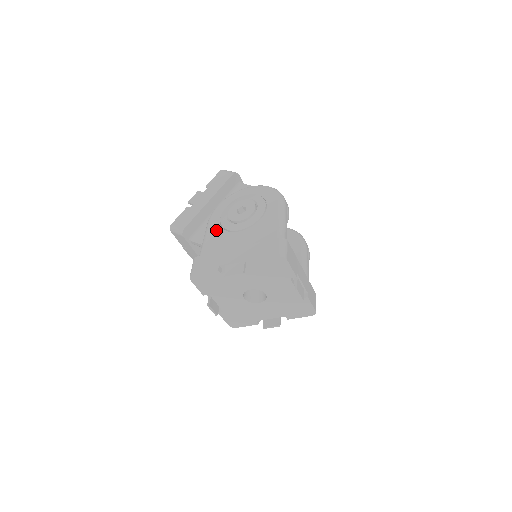
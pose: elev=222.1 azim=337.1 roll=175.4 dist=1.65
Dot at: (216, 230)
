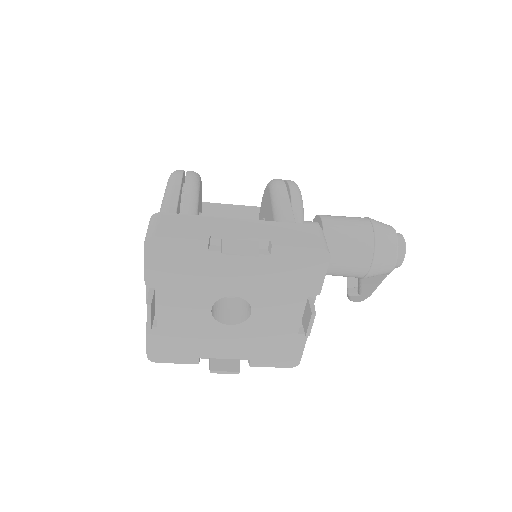
Dot at: occluded
